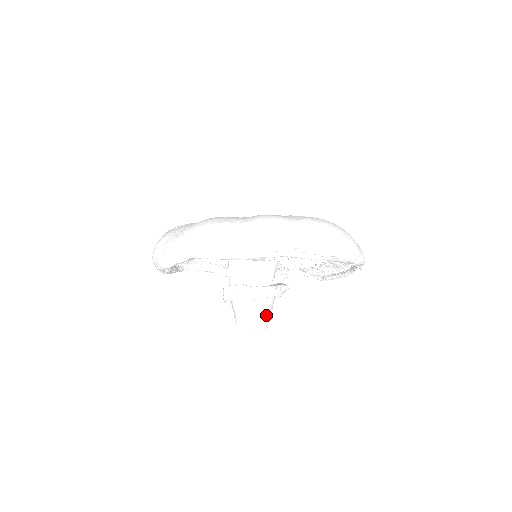
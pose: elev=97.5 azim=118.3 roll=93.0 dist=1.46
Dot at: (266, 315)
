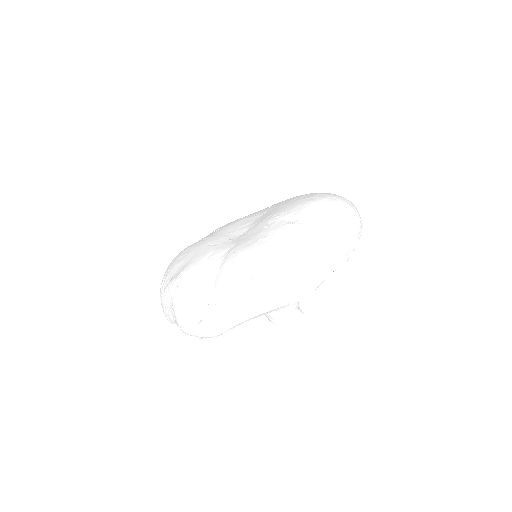
Dot at: (298, 302)
